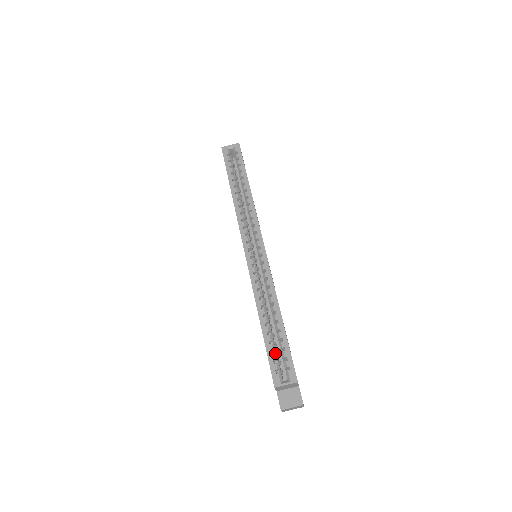
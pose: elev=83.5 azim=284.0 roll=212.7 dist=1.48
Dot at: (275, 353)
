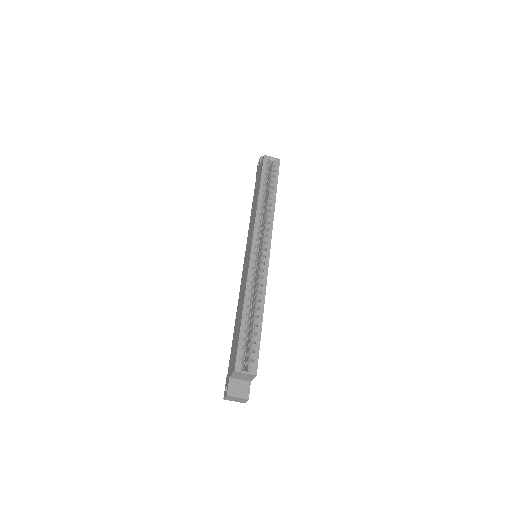
Dot at: (245, 342)
